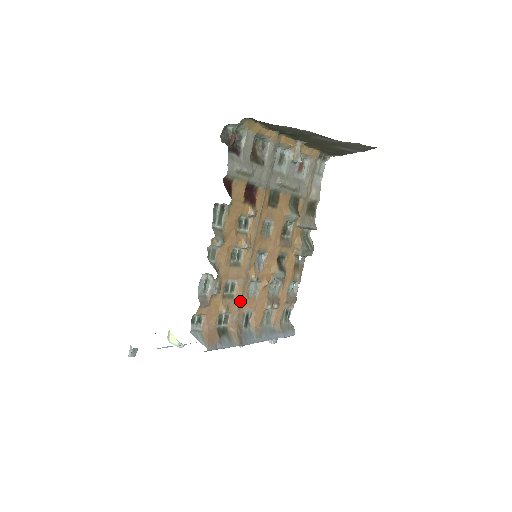
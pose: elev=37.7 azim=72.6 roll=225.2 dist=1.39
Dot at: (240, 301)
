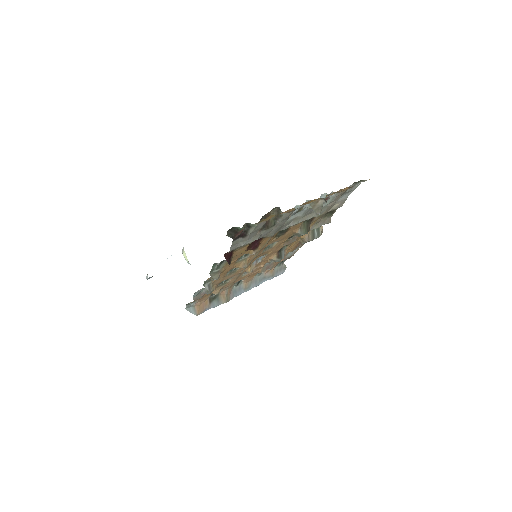
Dot at: (233, 282)
